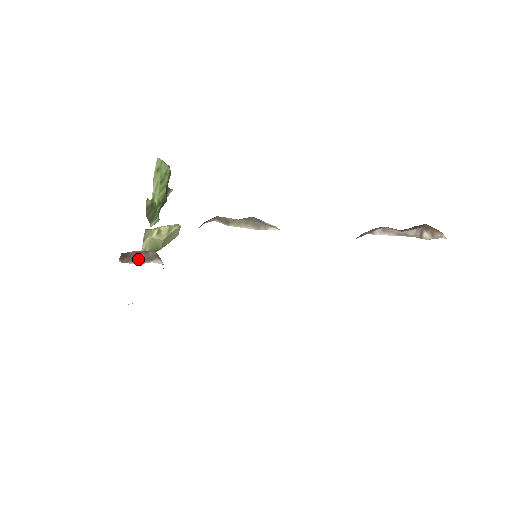
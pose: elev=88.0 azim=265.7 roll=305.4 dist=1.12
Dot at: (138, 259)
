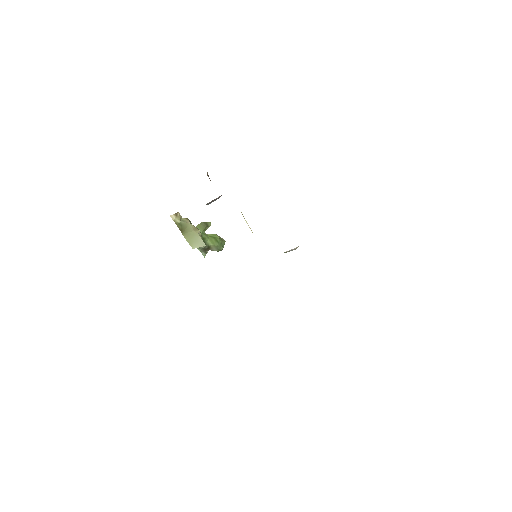
Dot at: occluded
